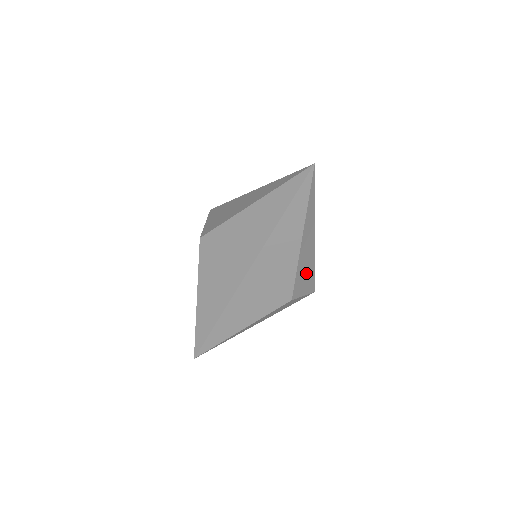
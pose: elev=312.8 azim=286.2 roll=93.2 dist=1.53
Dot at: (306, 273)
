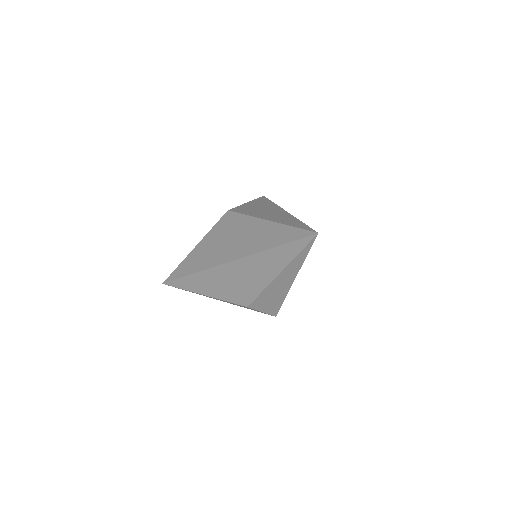
Dot at: (272, 299)
